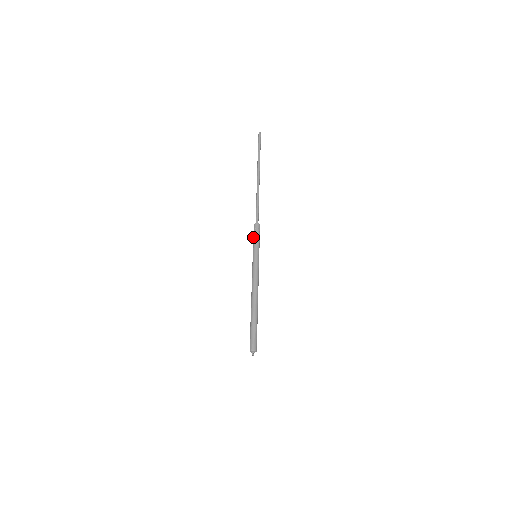
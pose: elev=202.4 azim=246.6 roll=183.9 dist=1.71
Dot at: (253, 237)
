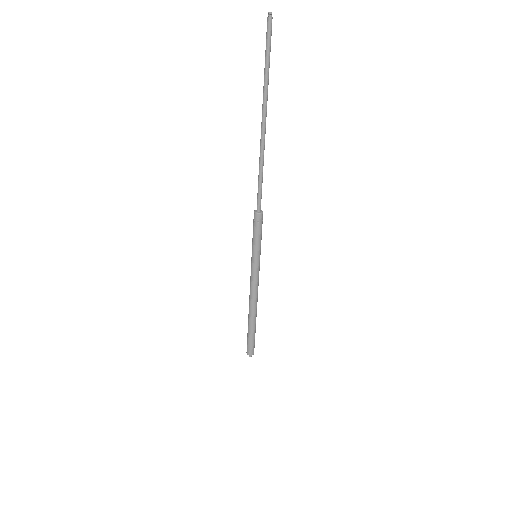
Dot at: (254, 233)
